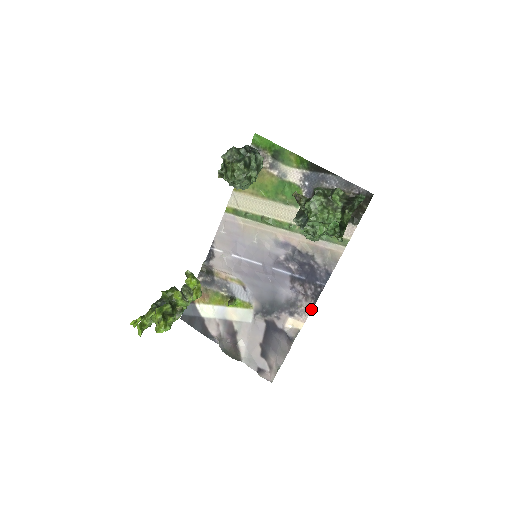
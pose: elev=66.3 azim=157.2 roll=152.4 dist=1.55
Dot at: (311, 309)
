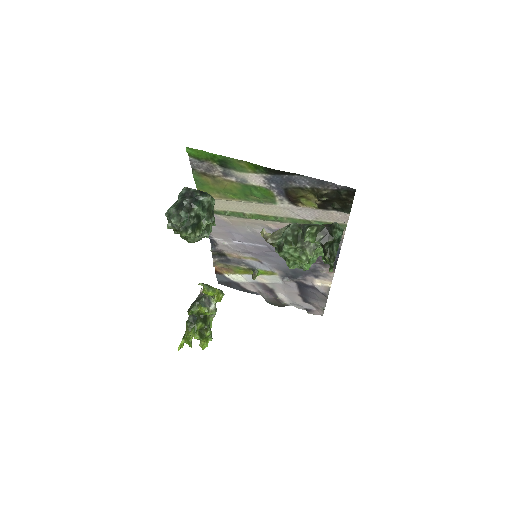
Dot at: (333, 273)
